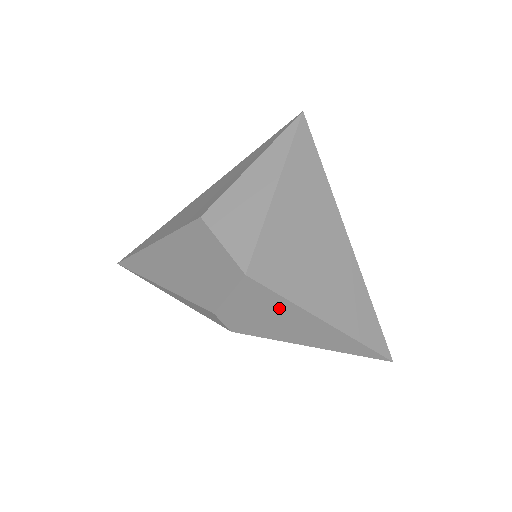
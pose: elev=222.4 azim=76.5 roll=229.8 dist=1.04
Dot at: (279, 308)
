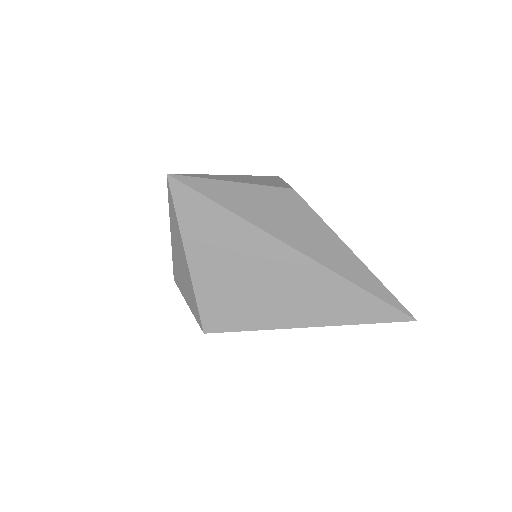
Dot at: occluded
